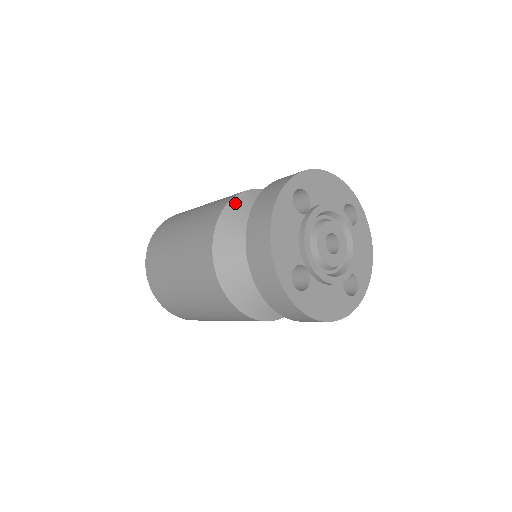
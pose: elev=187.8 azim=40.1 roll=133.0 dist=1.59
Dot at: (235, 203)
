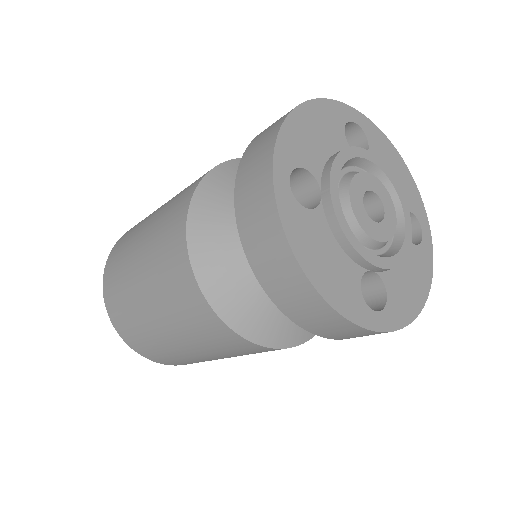
Dot at: (195, 230)
